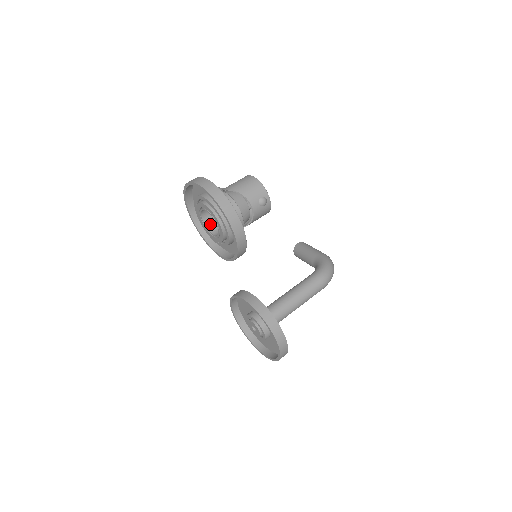
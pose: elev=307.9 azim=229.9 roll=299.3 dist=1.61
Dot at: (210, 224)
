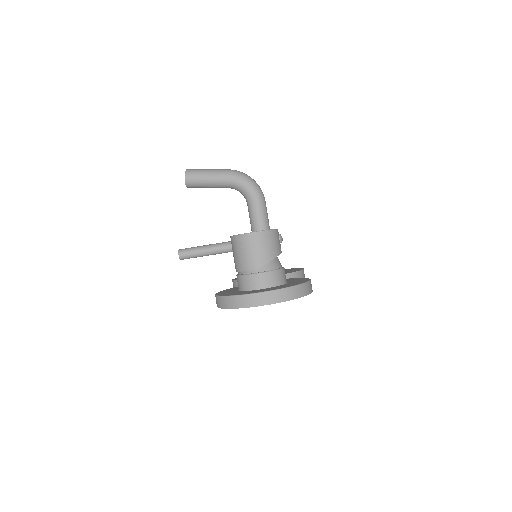
Dot at: occluded
